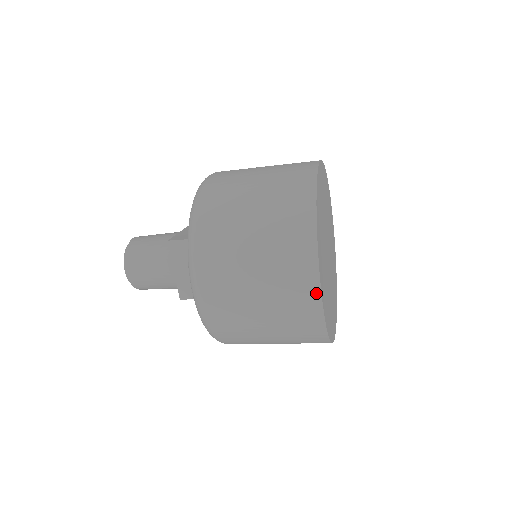
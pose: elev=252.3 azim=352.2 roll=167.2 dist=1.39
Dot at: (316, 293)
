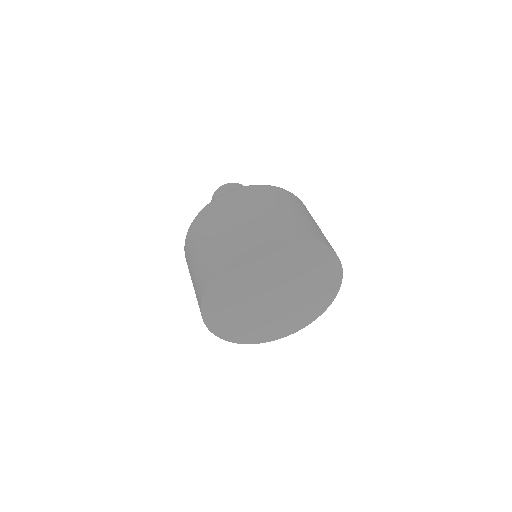
Dot at: (225, 338)
